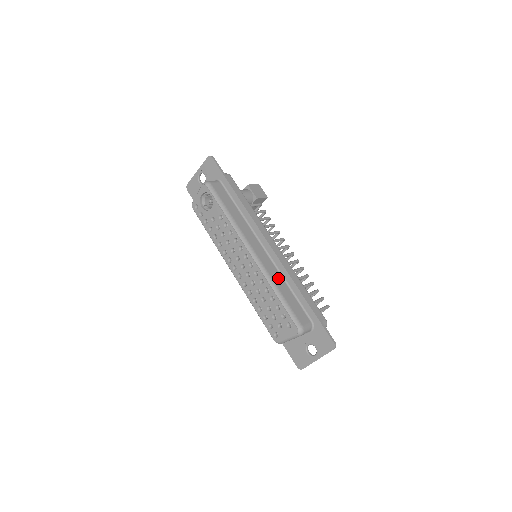
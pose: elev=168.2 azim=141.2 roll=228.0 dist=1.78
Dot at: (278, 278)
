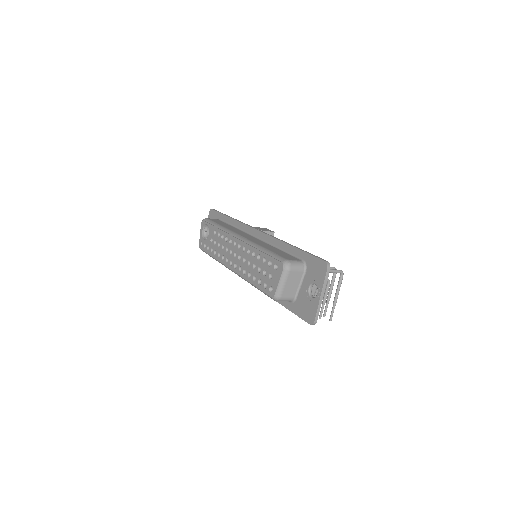
Dot at: (265, 245)
